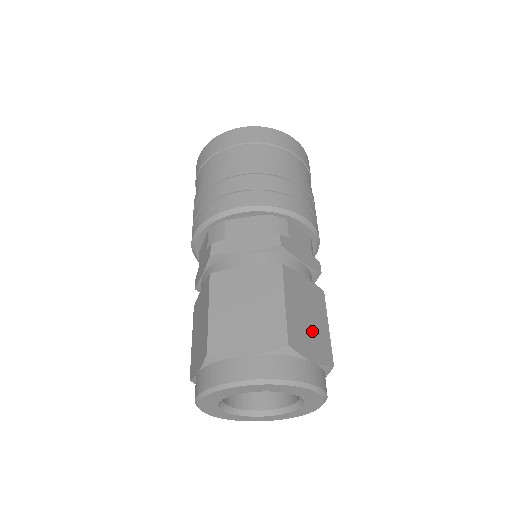
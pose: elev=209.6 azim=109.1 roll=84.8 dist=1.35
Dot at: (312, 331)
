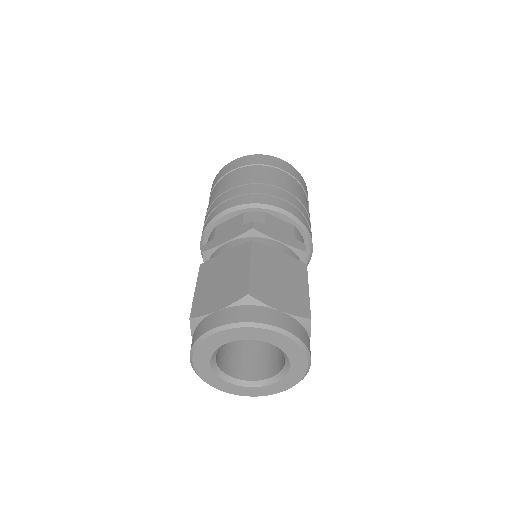
Dot at: (284, 289)
